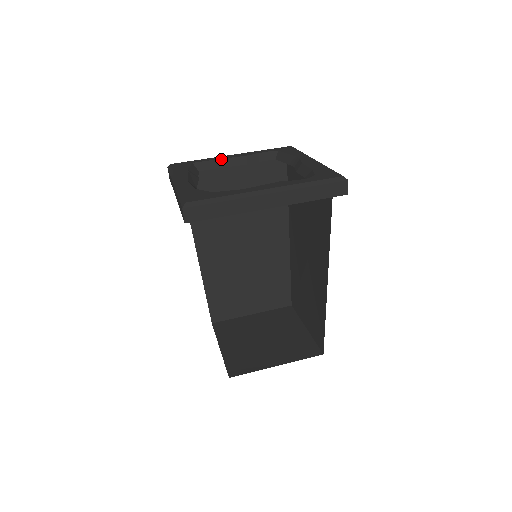
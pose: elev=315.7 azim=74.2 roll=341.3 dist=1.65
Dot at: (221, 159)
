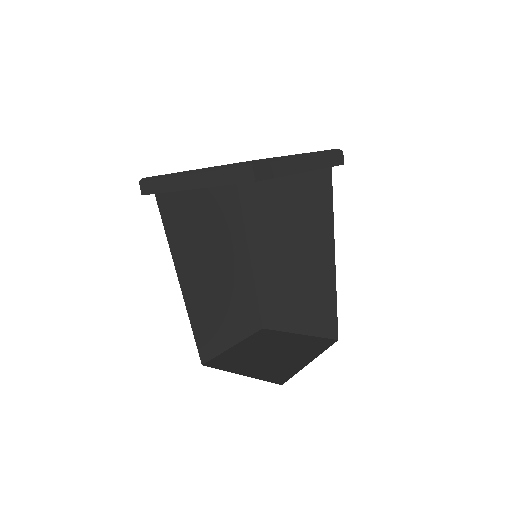
Dot at: occluded
